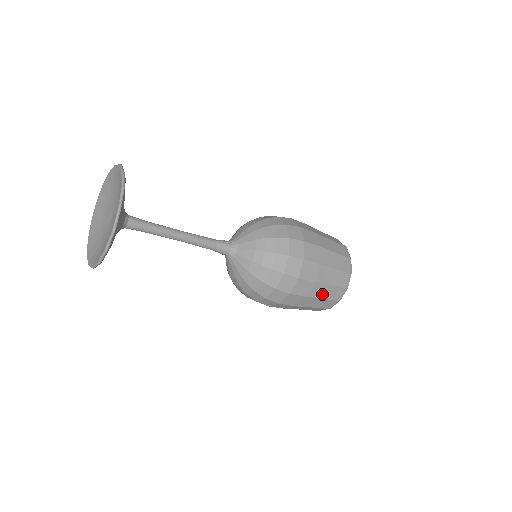
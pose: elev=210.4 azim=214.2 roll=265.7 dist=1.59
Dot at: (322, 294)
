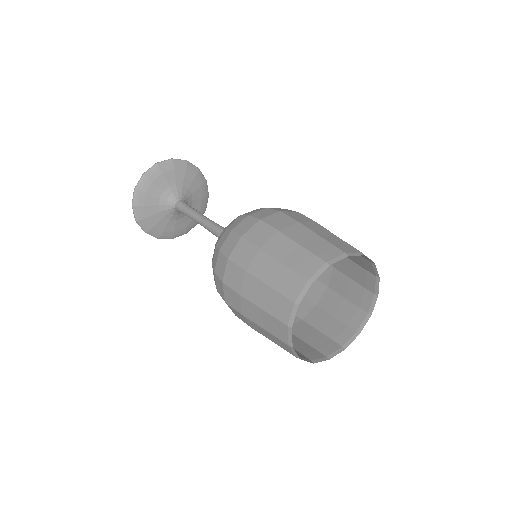
Dot at: (261, 300)
